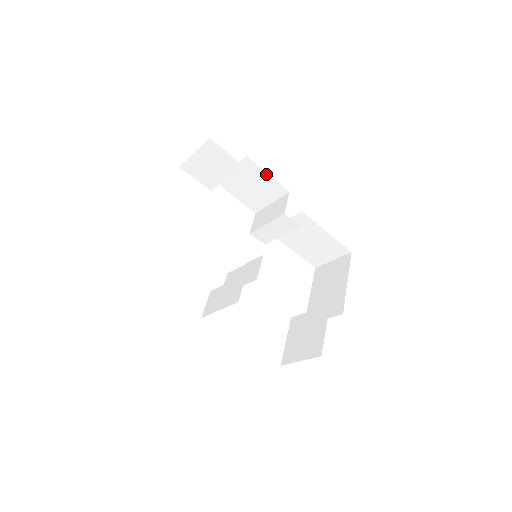
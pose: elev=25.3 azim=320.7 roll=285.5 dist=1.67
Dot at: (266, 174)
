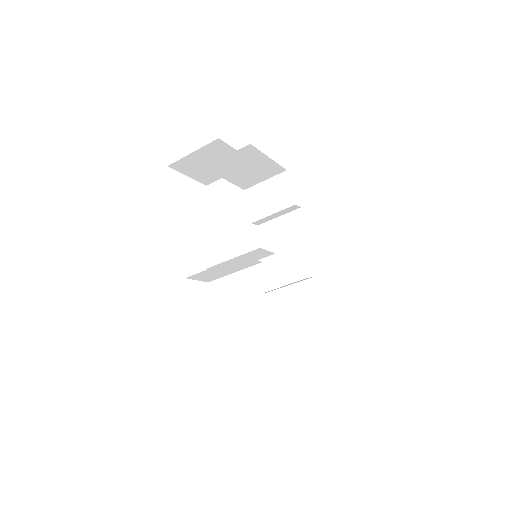
Dot at: (305, 232)
